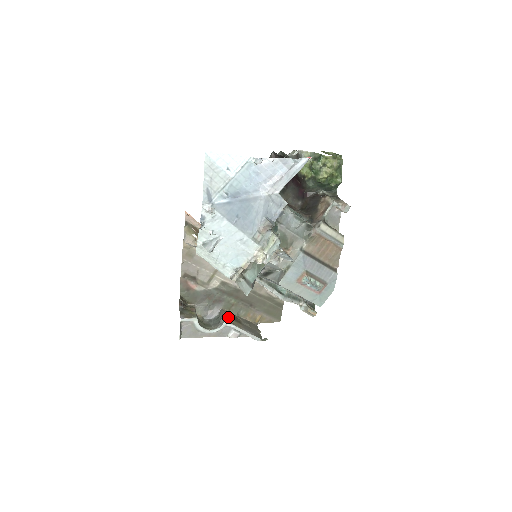
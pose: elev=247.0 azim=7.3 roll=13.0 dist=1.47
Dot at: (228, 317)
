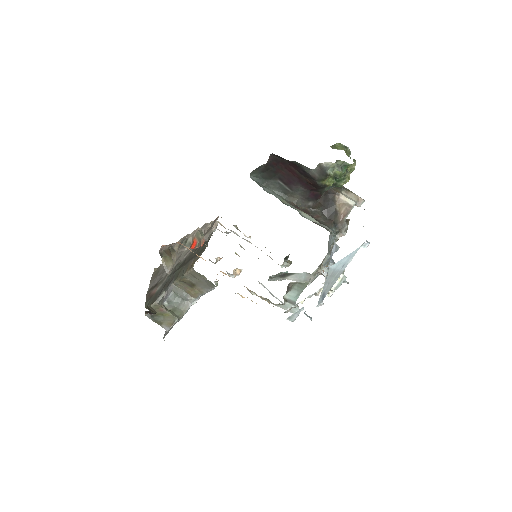
Dot at: (187, 290)
